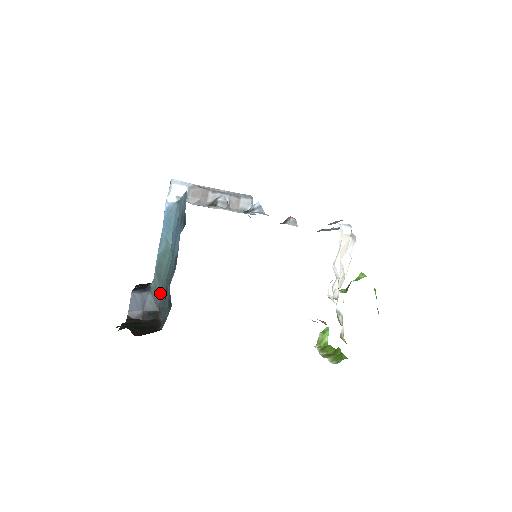
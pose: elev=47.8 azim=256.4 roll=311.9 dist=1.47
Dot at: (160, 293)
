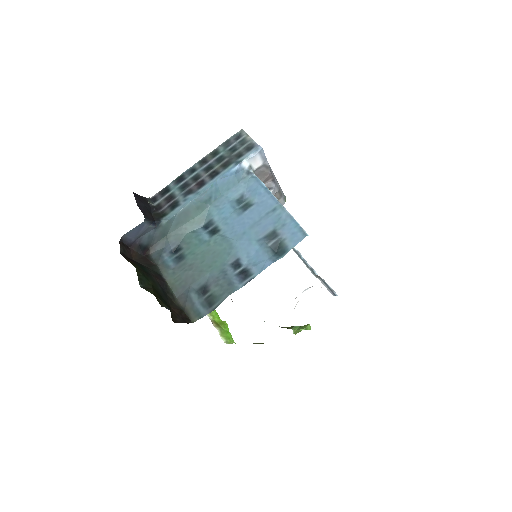
Dot at: (166, 236)
